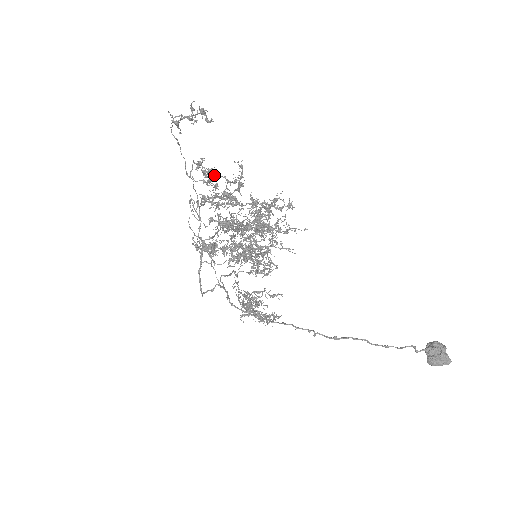
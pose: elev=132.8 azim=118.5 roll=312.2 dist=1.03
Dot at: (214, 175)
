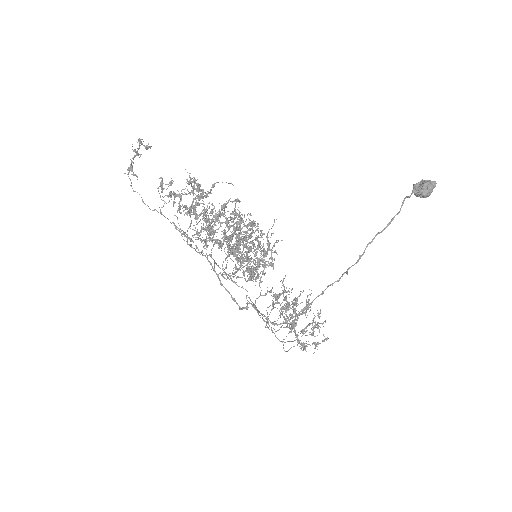
Dot at: occluded
